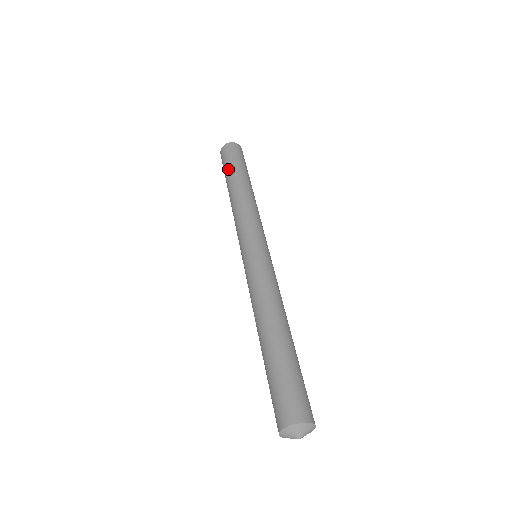
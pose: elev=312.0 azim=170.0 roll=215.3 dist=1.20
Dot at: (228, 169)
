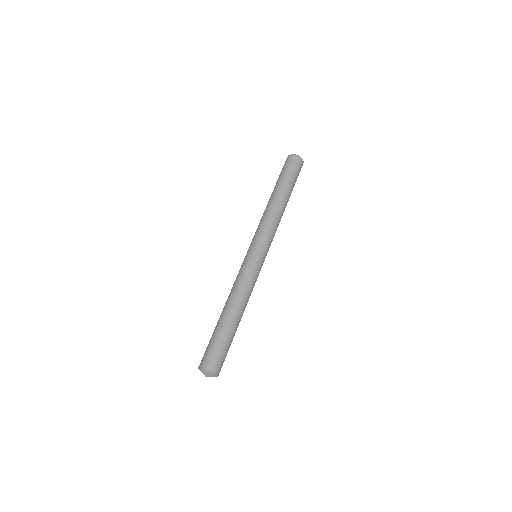
Dot at: (283, 178)
